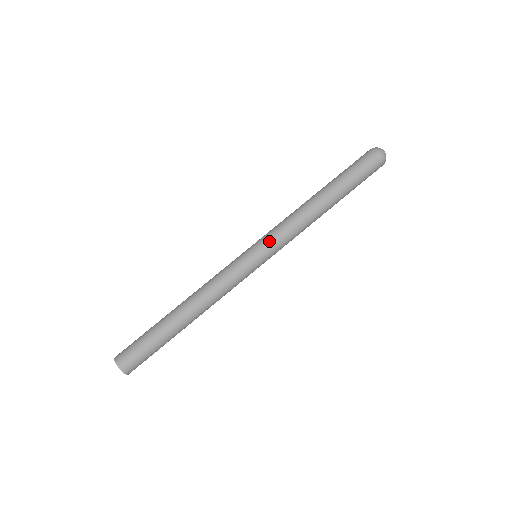
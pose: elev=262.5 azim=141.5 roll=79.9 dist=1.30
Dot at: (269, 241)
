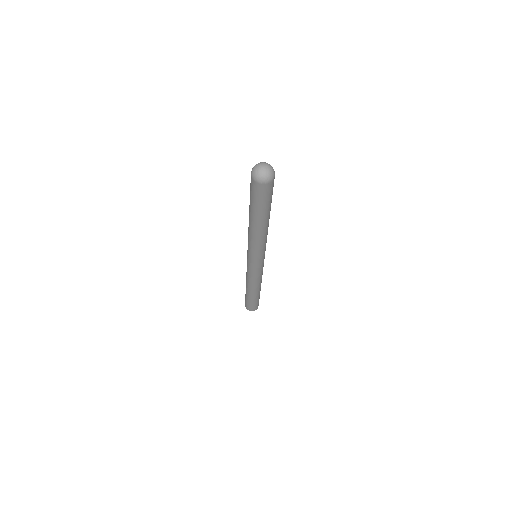
Dot at: (253, 256)
